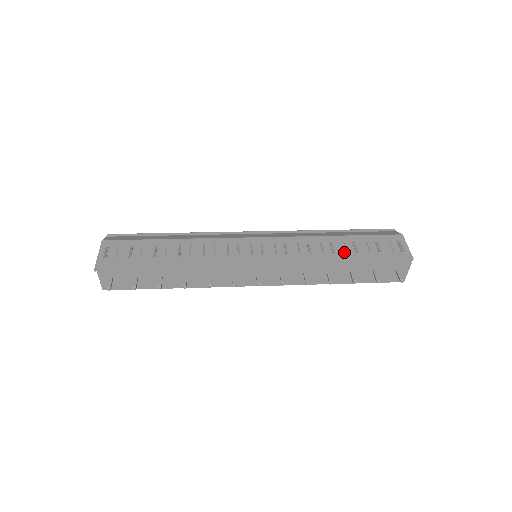
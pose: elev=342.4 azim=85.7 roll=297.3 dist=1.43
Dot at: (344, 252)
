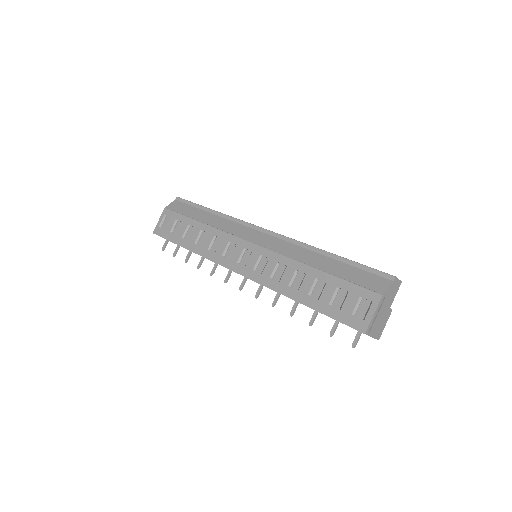
Dot at: (306, 293)
